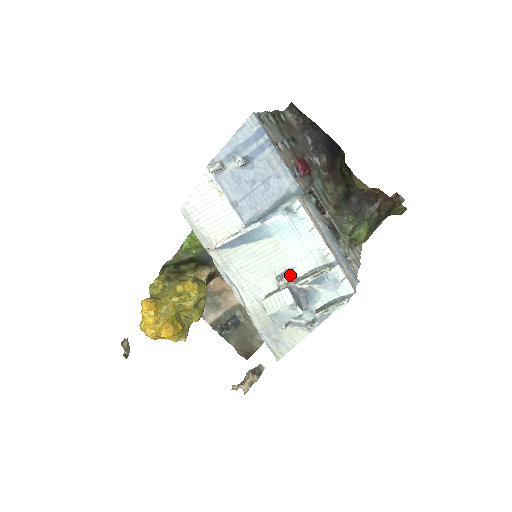
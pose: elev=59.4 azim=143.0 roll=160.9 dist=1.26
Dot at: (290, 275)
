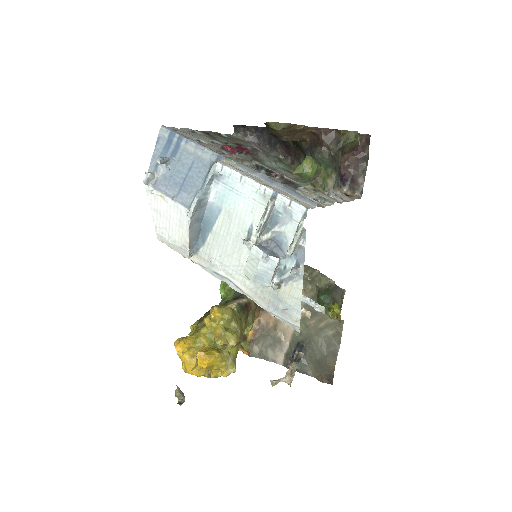
Dot at: (253, 234)
